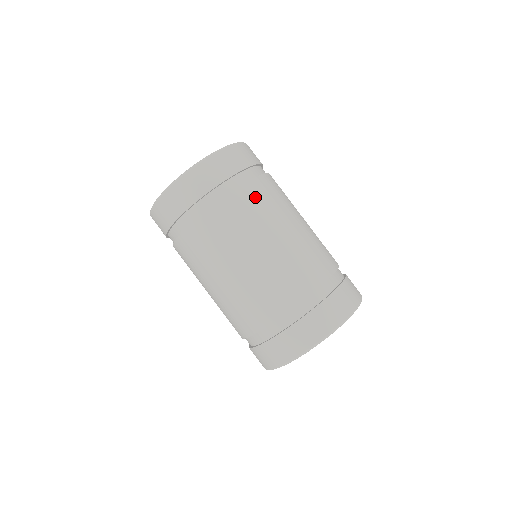
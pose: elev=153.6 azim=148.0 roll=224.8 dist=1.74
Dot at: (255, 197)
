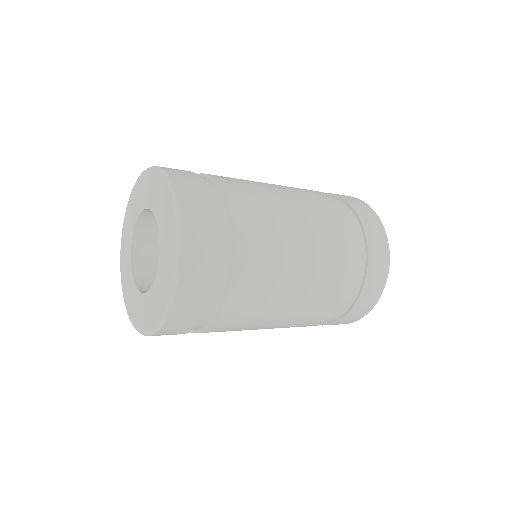
Dot at: (251, 275)
